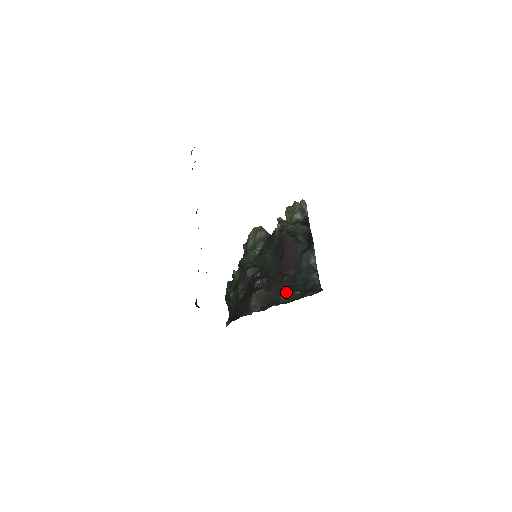
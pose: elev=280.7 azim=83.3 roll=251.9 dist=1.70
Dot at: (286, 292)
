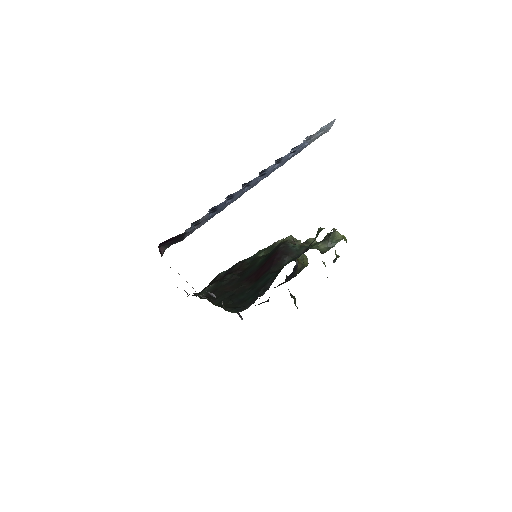
Dot at: (226, 296)
